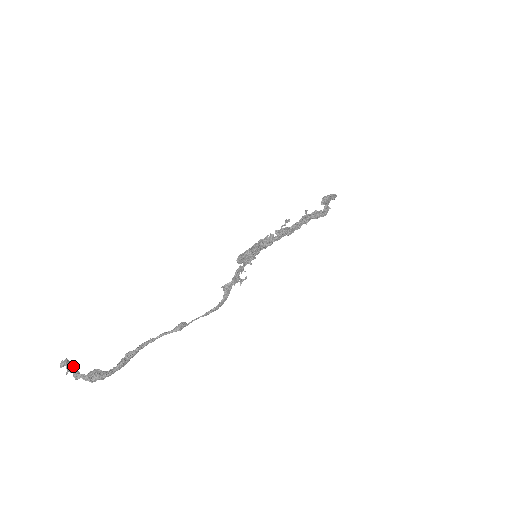
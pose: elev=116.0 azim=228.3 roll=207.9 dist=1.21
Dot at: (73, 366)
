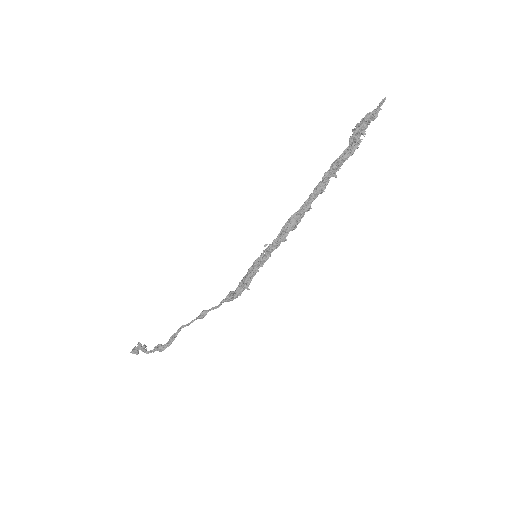
Dot at: (139, 346)
